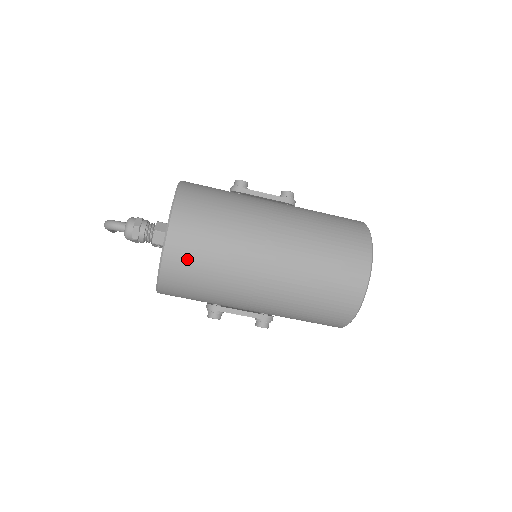
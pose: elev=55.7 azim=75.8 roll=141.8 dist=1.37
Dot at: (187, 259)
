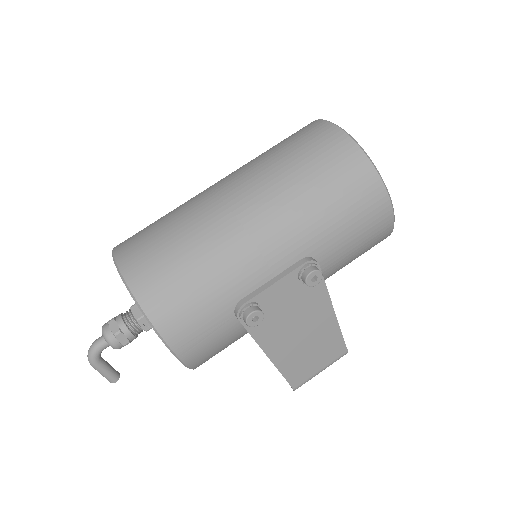
Dot at: (150, 261)
